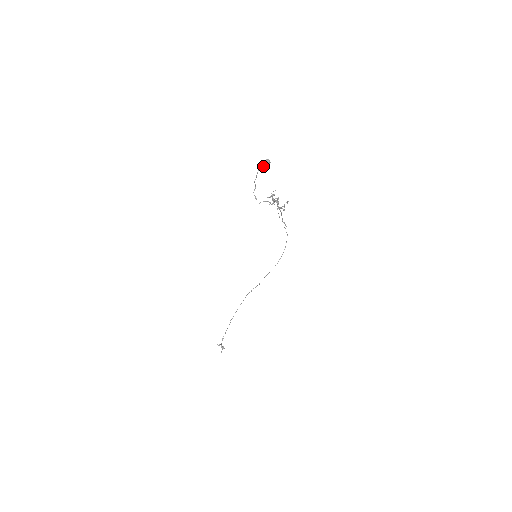
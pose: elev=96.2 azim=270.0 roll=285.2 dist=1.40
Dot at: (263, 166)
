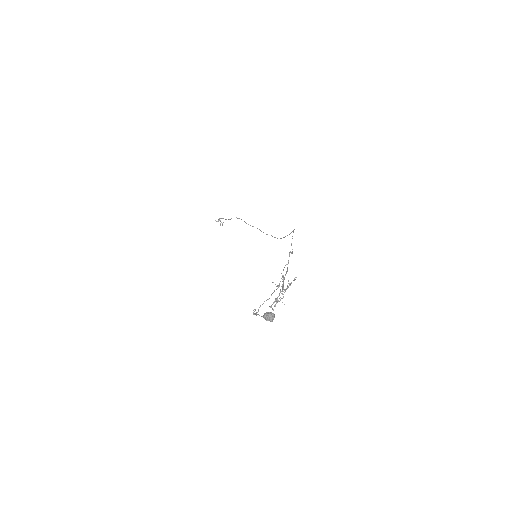
Dot at: occluded
